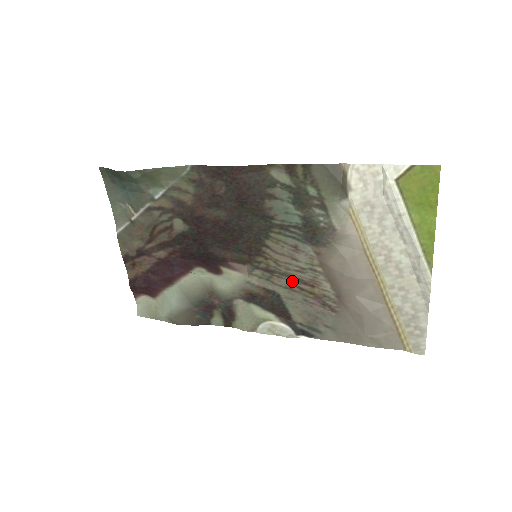
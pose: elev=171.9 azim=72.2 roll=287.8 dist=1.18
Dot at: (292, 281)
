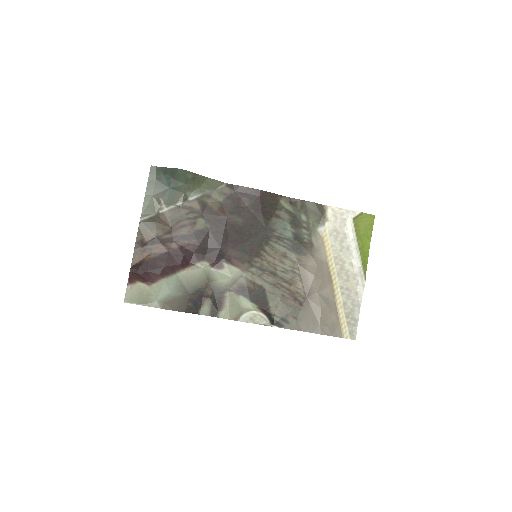
Dot at: (277, 279)
